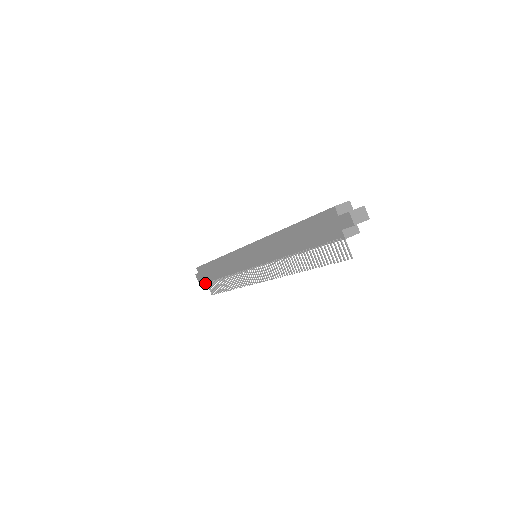
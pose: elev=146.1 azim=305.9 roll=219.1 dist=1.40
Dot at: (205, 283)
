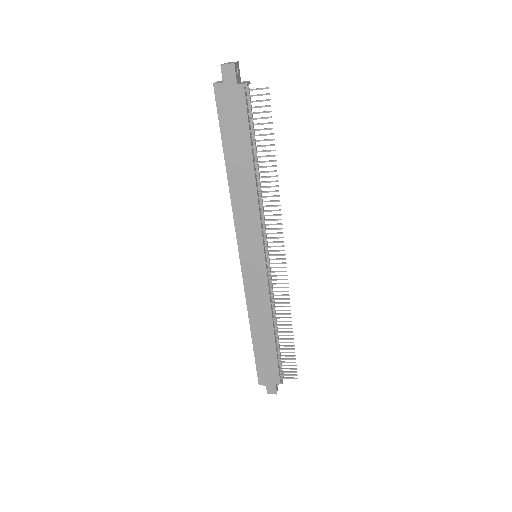
Dot at: (280, 382)
